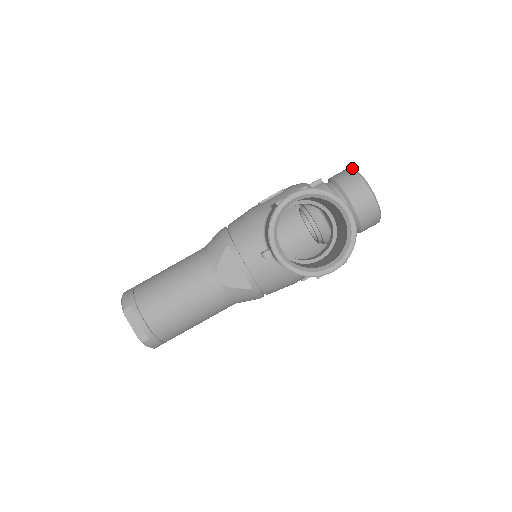
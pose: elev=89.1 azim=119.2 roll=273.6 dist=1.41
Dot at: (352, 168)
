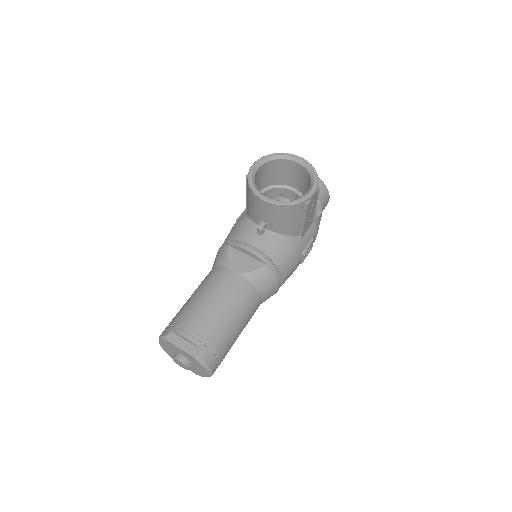
Dot at: occluded
